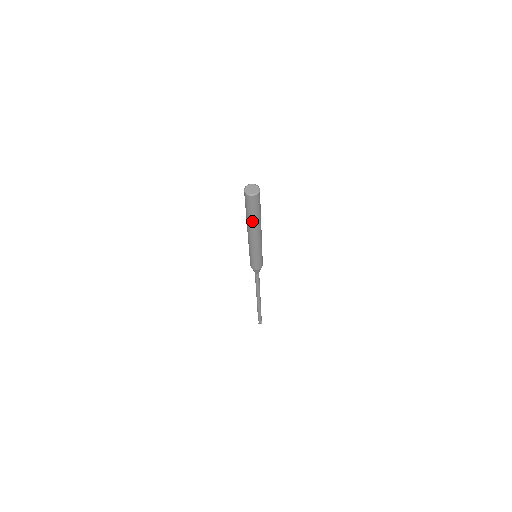
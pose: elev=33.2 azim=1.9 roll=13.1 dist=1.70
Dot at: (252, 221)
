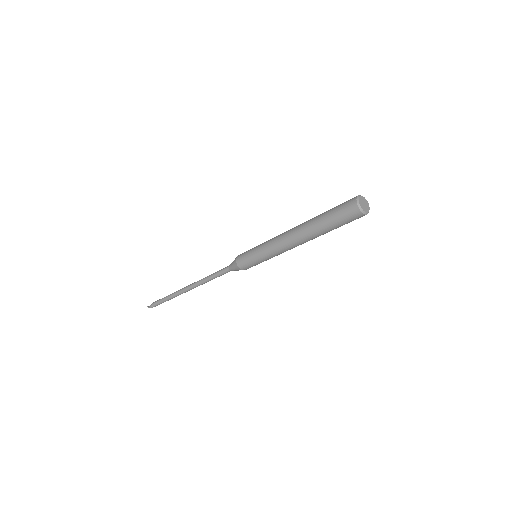
Dot at: (321, 232)
